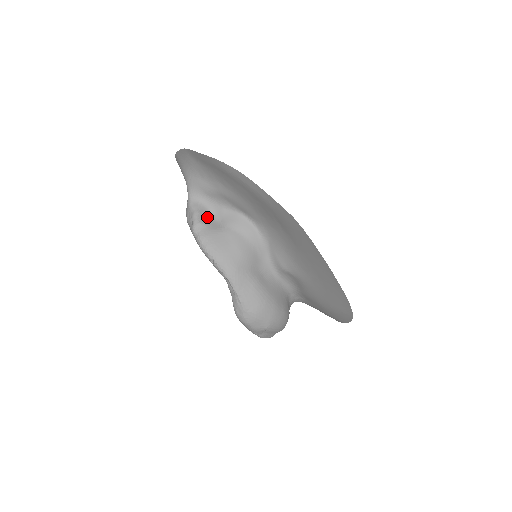
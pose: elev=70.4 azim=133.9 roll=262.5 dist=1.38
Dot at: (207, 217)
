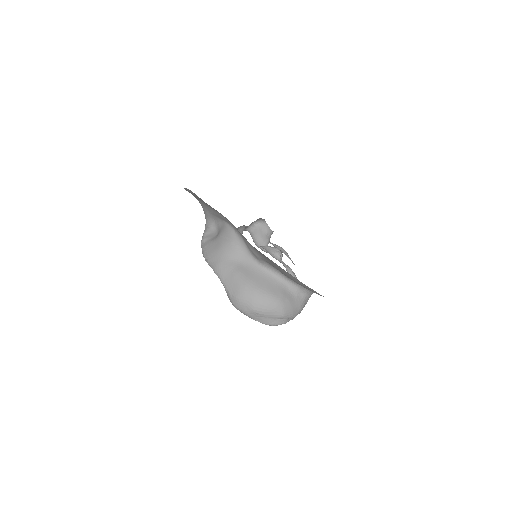
Dot at: (211, 234)
